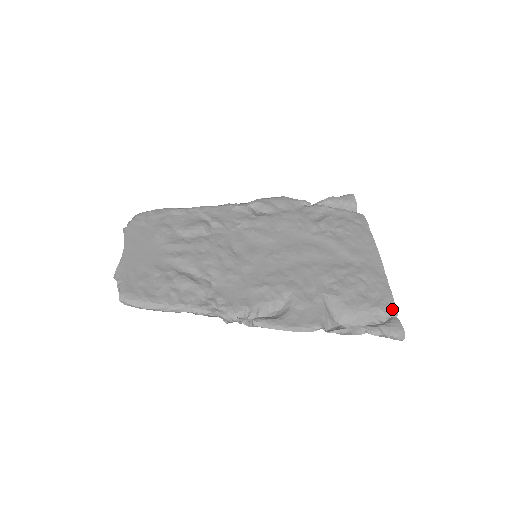
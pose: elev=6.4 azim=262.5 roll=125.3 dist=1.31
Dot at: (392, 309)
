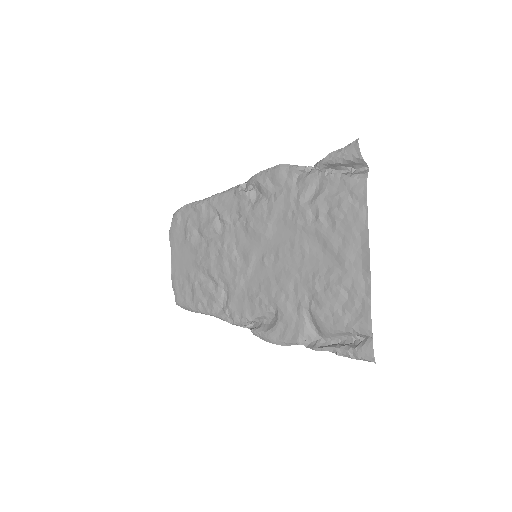
Dot at: (367, 331)
